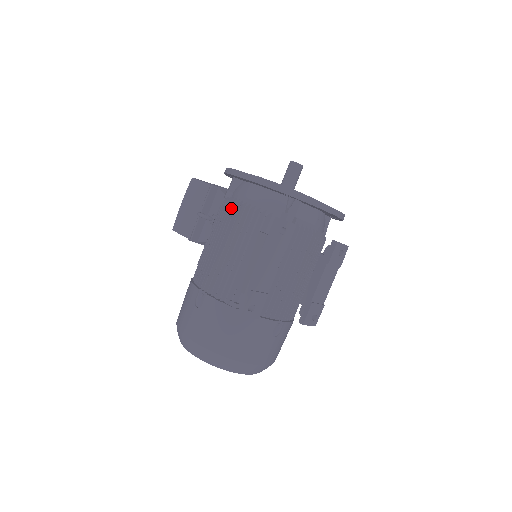
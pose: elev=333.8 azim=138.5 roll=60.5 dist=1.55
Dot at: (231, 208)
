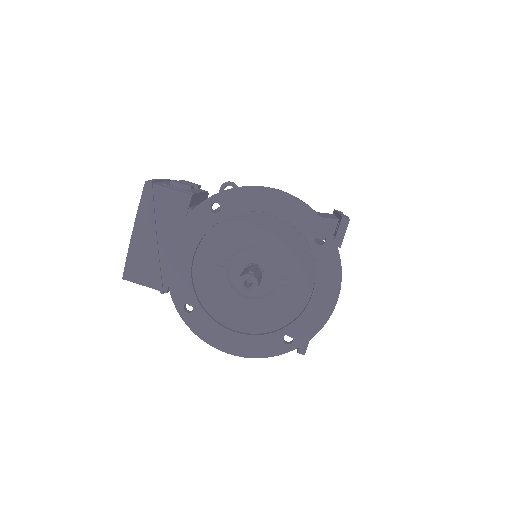
Dot at: occluded
